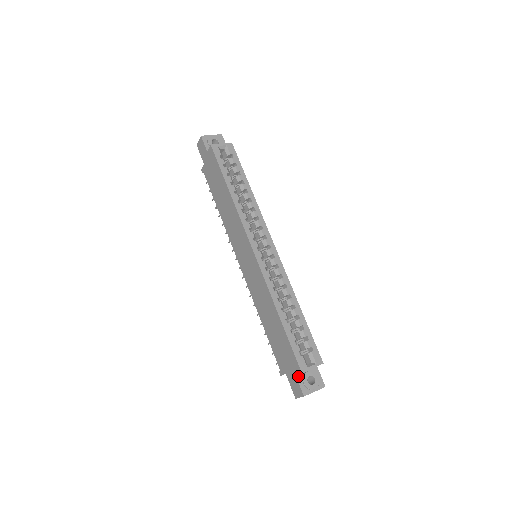
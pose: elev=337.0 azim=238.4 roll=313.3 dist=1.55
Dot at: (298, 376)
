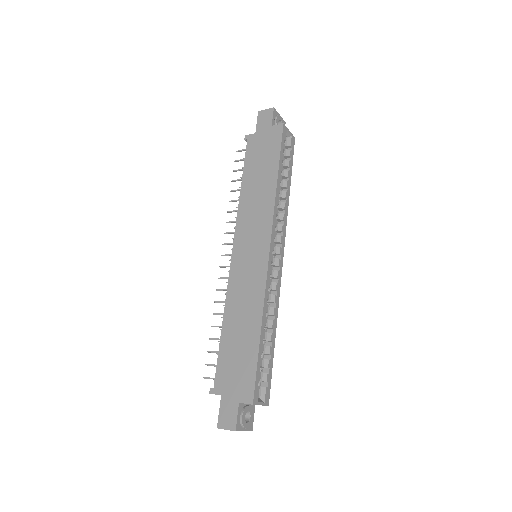
Dot at: (240, 405)
